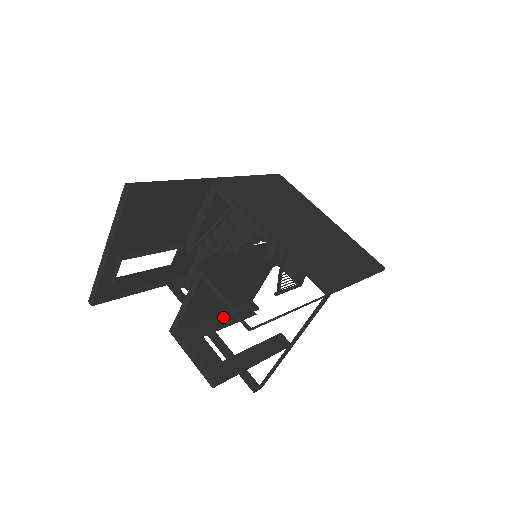
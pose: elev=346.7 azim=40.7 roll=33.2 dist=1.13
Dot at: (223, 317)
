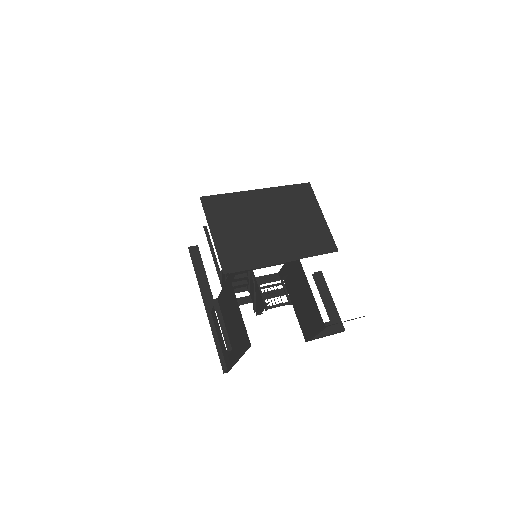
Dot at: occluded
